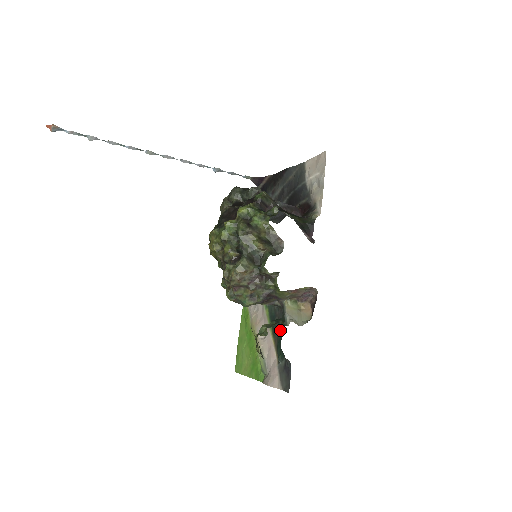
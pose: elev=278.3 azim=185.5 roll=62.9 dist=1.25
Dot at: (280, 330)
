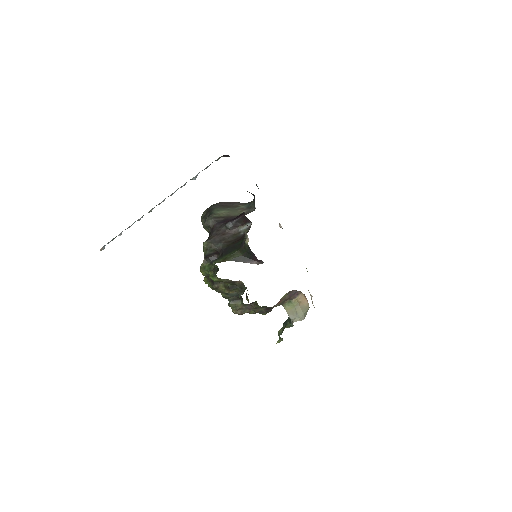
Dot at: occluded
